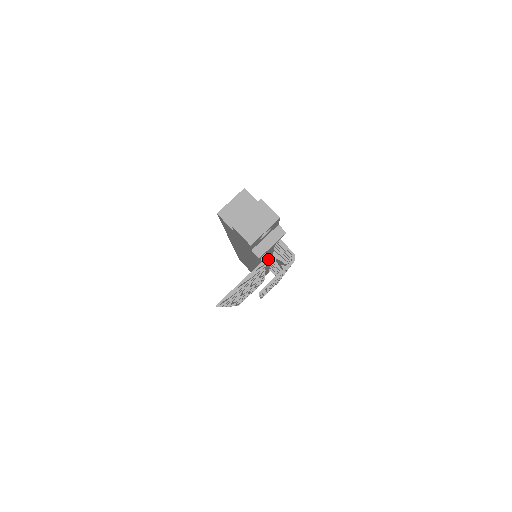
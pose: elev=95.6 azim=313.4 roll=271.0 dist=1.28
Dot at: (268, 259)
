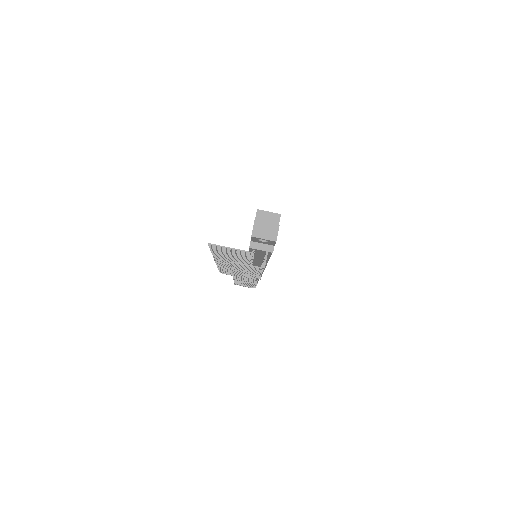
Dot at: (256, 260)
